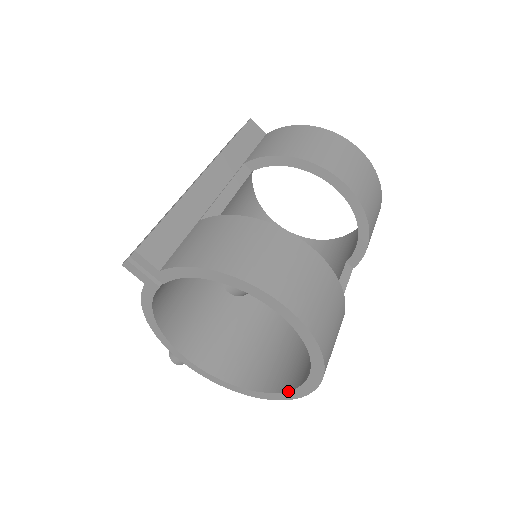
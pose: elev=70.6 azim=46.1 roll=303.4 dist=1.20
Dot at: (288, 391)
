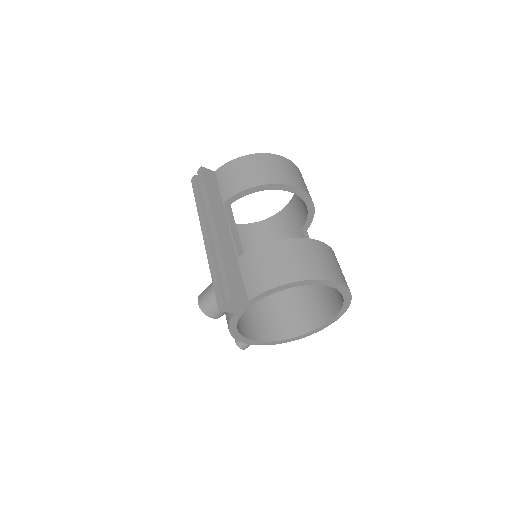
Dot at: (328, 322)
